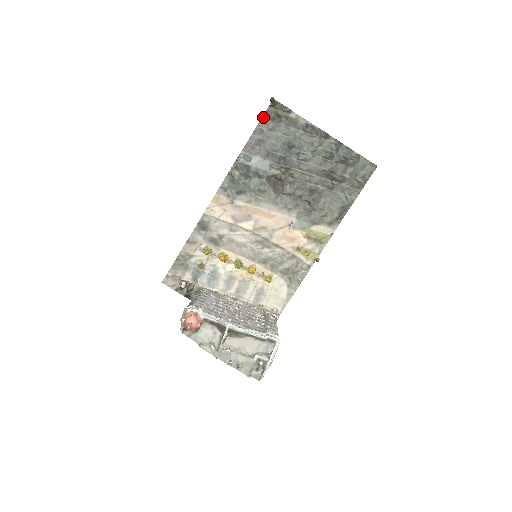
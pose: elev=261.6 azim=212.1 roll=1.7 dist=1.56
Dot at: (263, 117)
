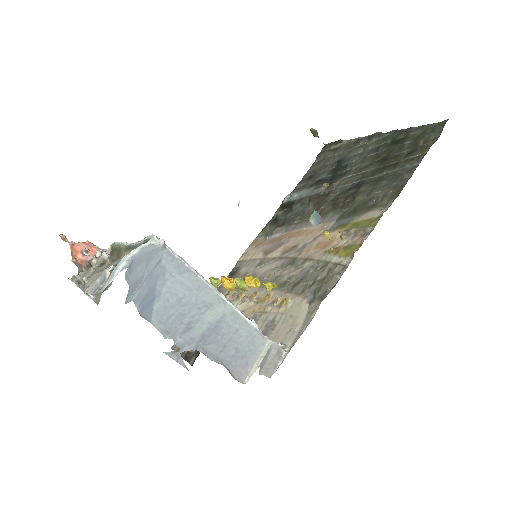
Dot at: (316, 160)
